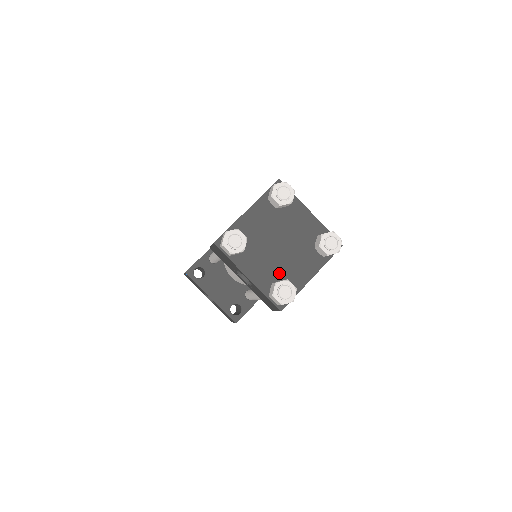
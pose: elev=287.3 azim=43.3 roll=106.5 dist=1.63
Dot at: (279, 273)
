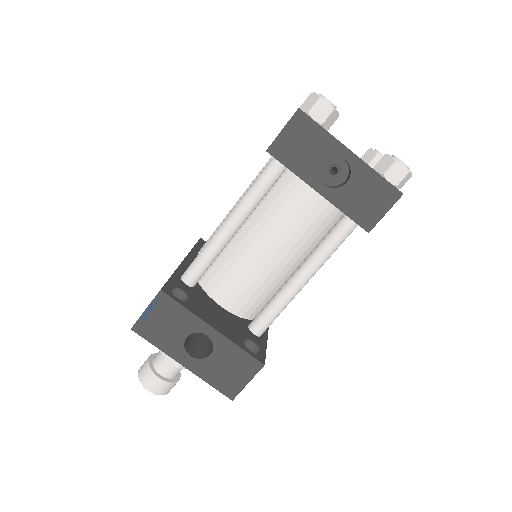
Dot at: occluded
